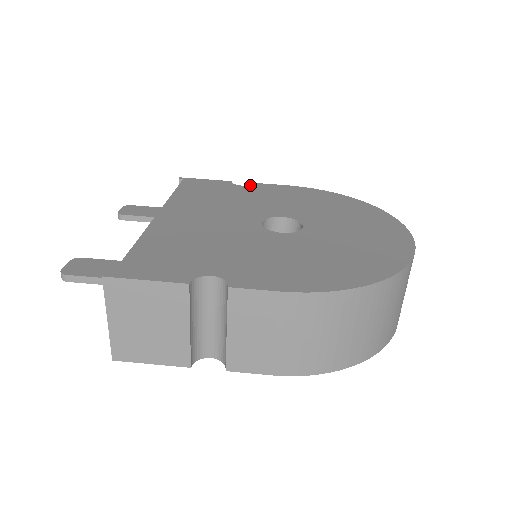
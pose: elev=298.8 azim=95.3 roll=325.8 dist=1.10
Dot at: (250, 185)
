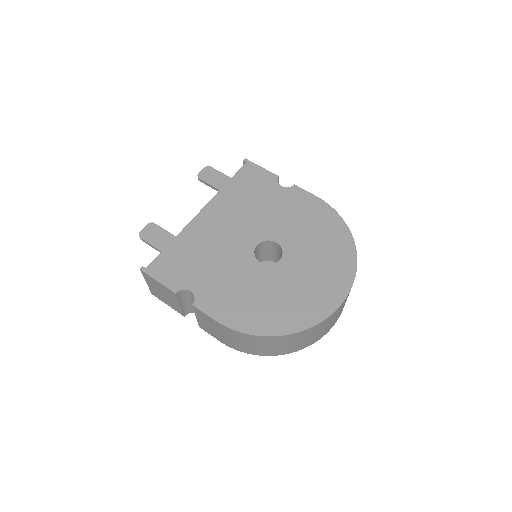
Dot at: (288, 187)
